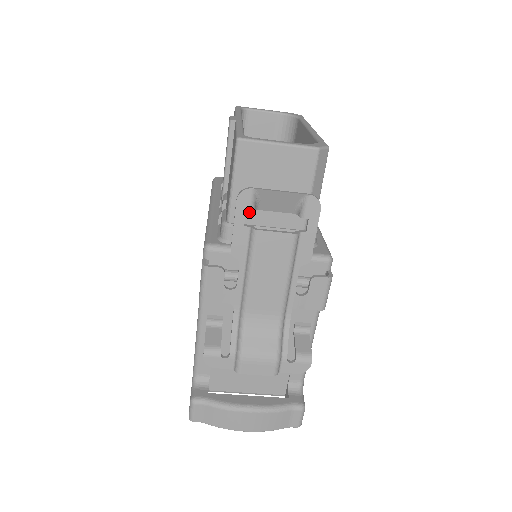
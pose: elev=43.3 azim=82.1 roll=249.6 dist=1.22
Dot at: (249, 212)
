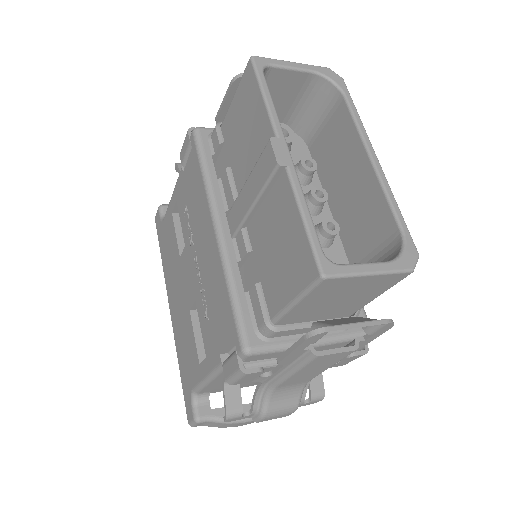
Dot at: occluded
